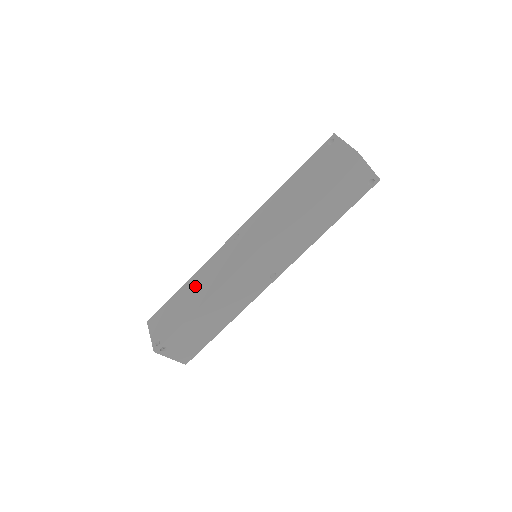
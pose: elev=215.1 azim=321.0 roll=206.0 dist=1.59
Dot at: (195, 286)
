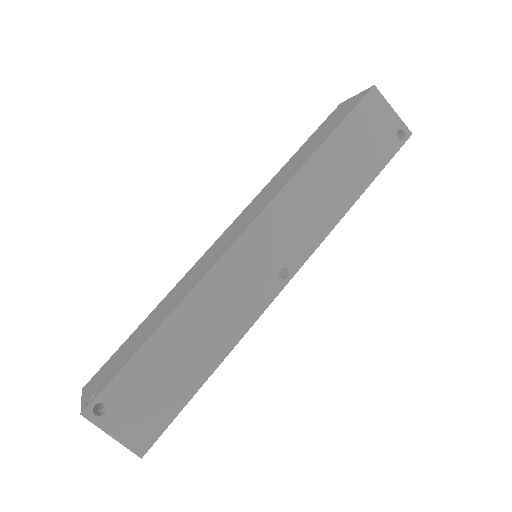
Dot at: (163, 306)
